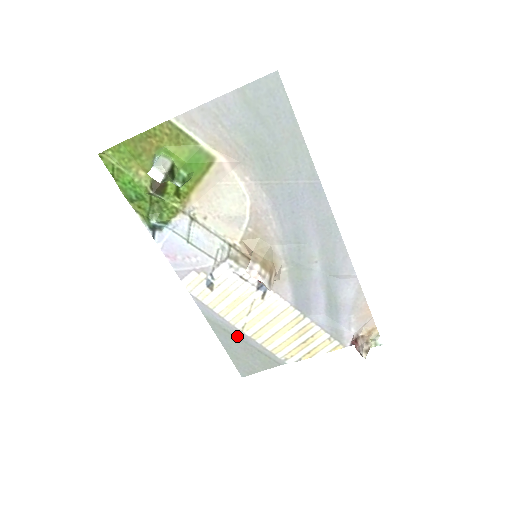
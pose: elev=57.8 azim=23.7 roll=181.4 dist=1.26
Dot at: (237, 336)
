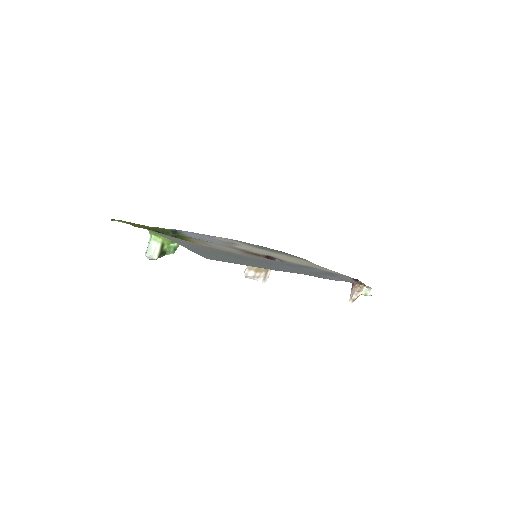
Dot at: (268, 249)
